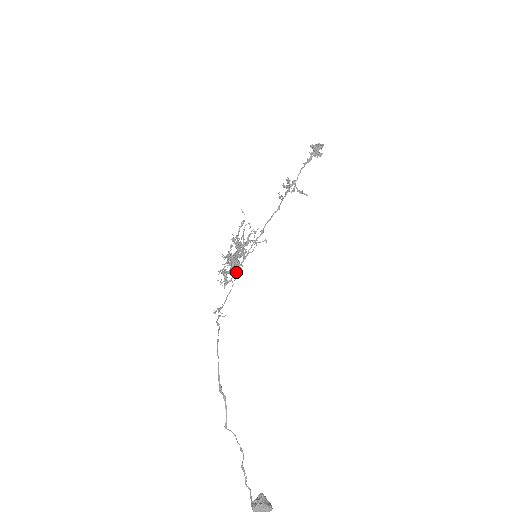
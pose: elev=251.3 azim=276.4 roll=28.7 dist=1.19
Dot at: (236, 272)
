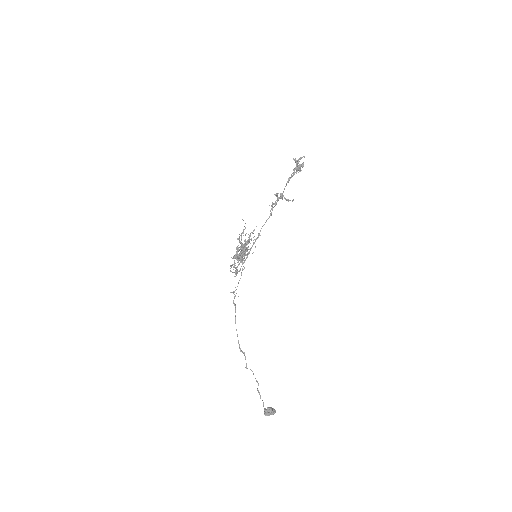
Dot at: occluded
